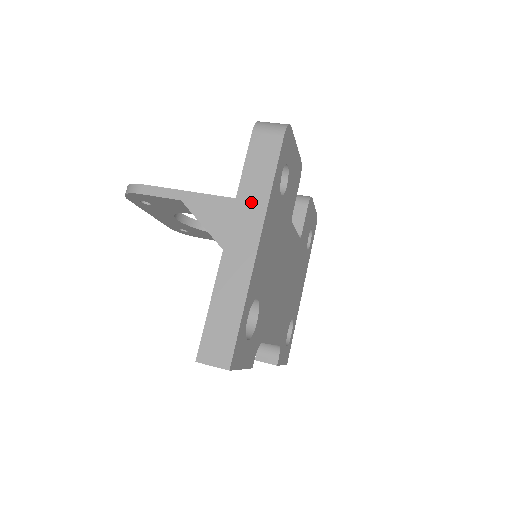
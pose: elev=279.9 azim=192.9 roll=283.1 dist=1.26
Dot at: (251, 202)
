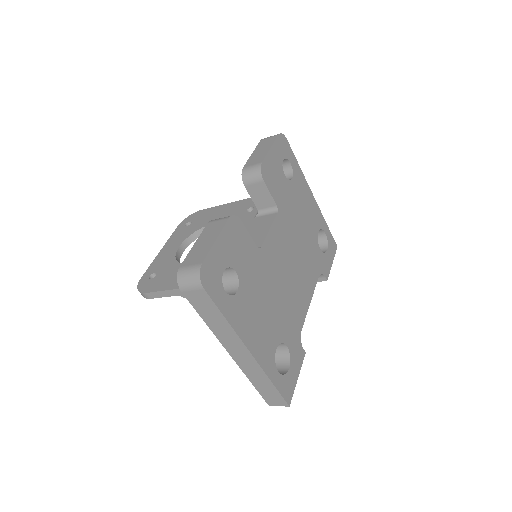
Dot at: (223, 333)
